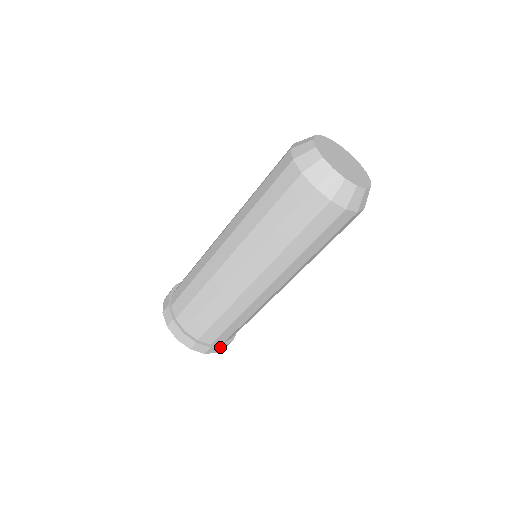
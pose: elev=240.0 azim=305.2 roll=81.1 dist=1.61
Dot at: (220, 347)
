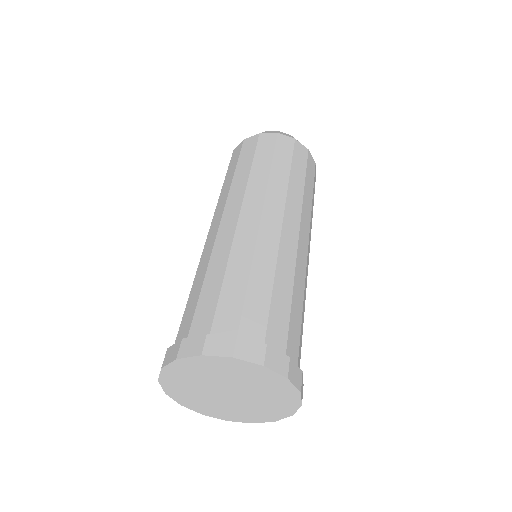
Dot at: (283, 357)
